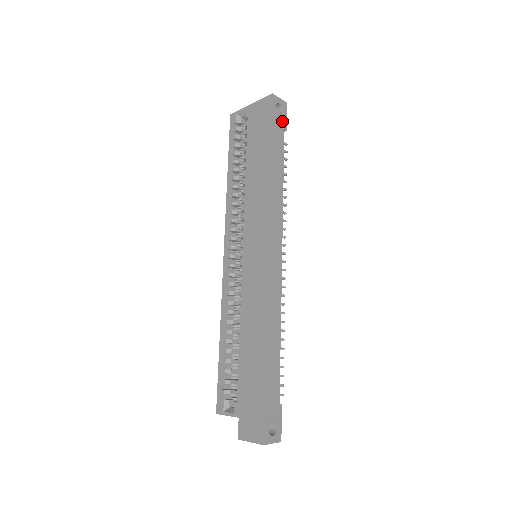
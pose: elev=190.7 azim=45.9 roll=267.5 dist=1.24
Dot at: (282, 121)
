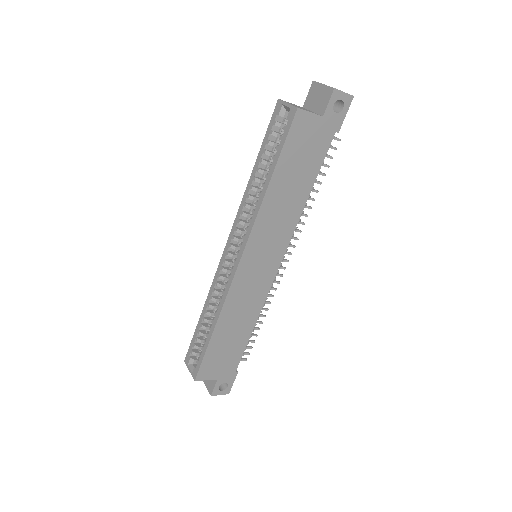
Dot at: (336, 122)
